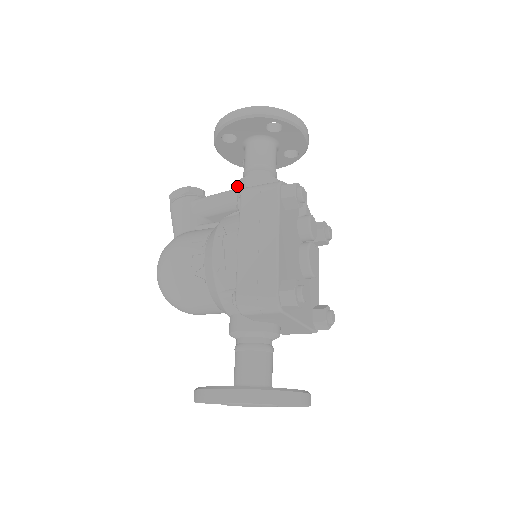
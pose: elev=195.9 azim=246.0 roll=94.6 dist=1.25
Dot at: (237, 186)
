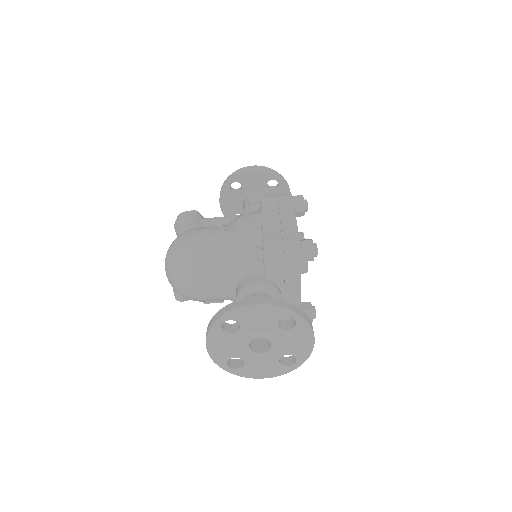
Dot at: (241, 213)
